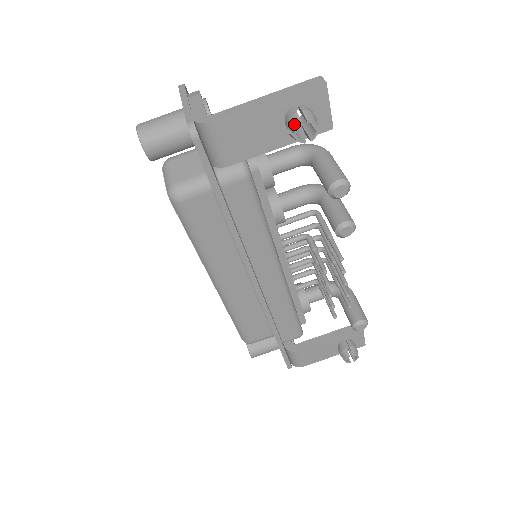
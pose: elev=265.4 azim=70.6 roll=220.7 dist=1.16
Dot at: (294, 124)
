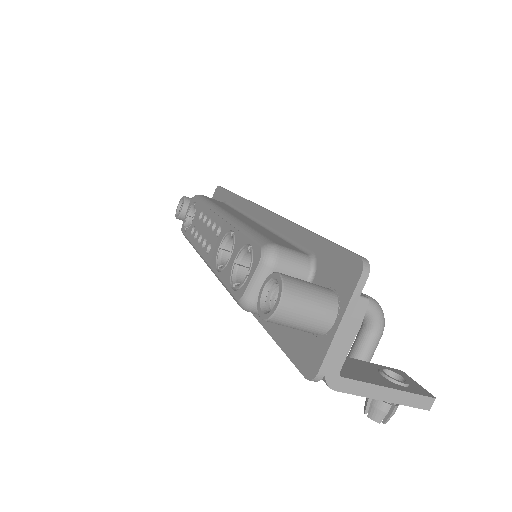
Dot at: (375, 417)
